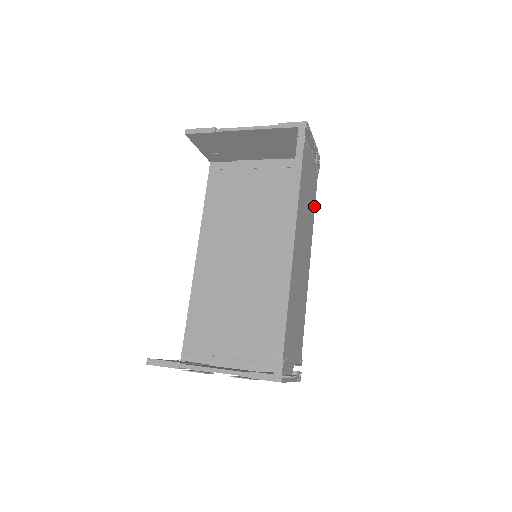
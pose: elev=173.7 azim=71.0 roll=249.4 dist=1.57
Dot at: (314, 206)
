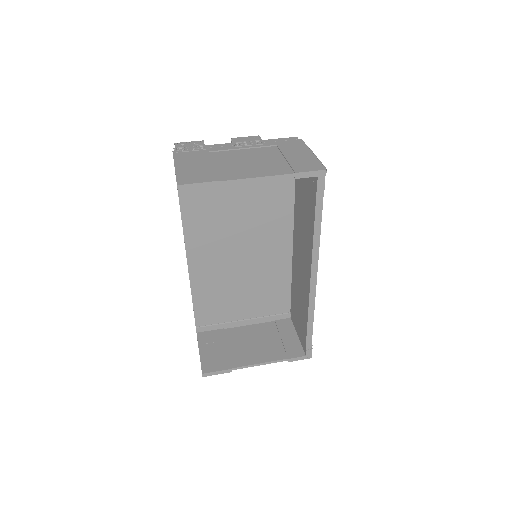
Dot at: occluded
